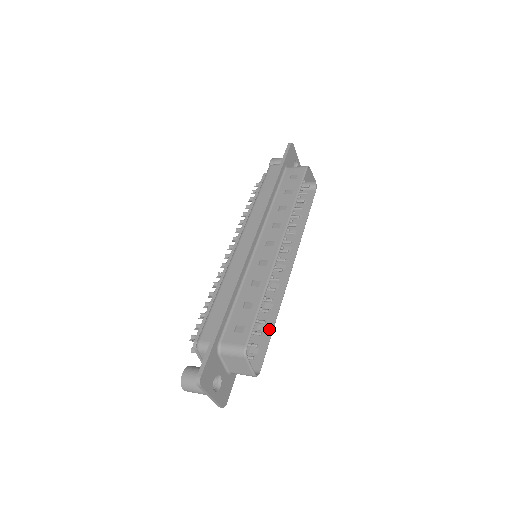
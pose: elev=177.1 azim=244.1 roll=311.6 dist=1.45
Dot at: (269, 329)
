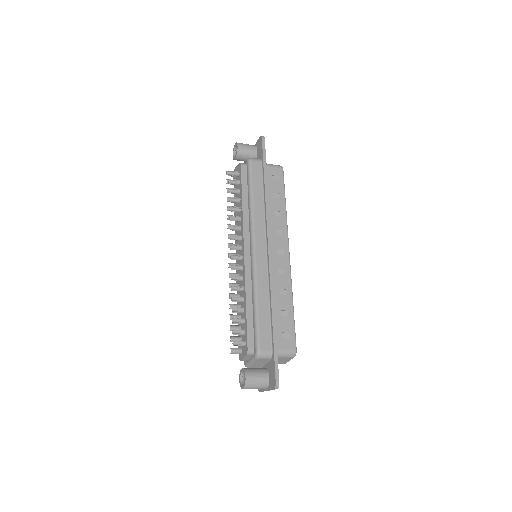
Dot at: occluded
